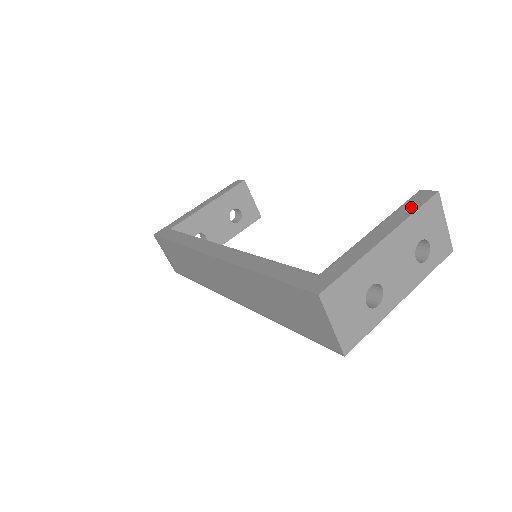
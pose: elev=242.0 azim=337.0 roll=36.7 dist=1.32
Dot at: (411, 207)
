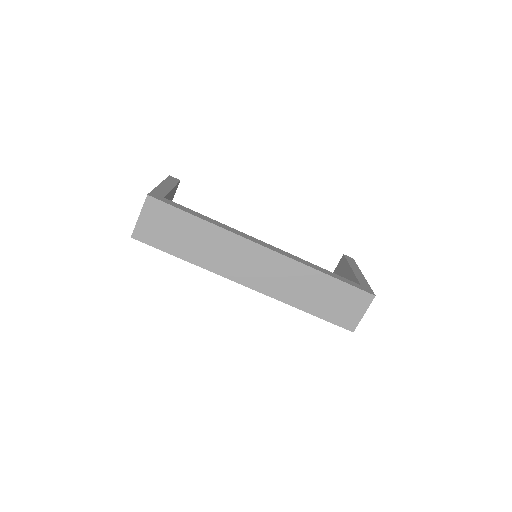
Dot at: (353, 262)
